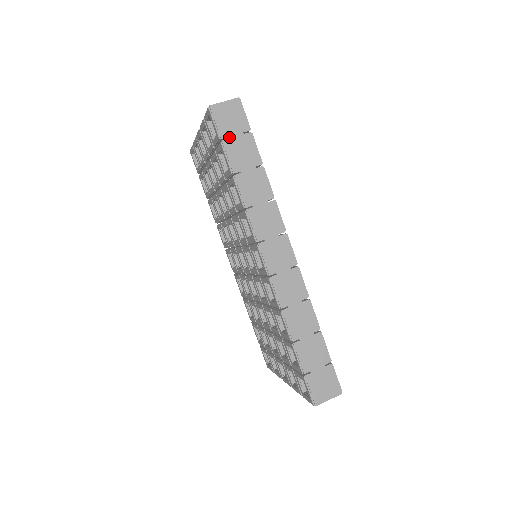
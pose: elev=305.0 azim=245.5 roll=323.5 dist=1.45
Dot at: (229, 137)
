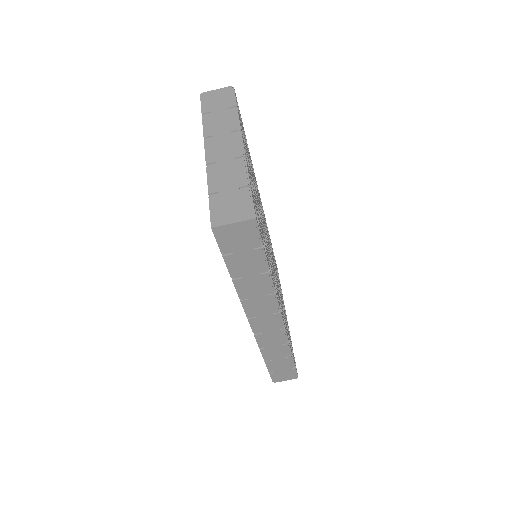
Dot at: (234, 253)
